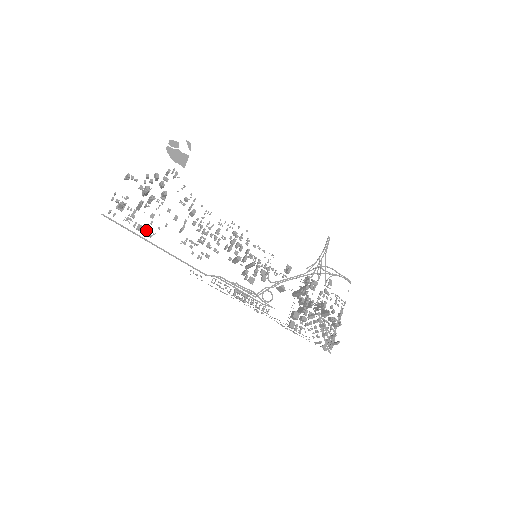
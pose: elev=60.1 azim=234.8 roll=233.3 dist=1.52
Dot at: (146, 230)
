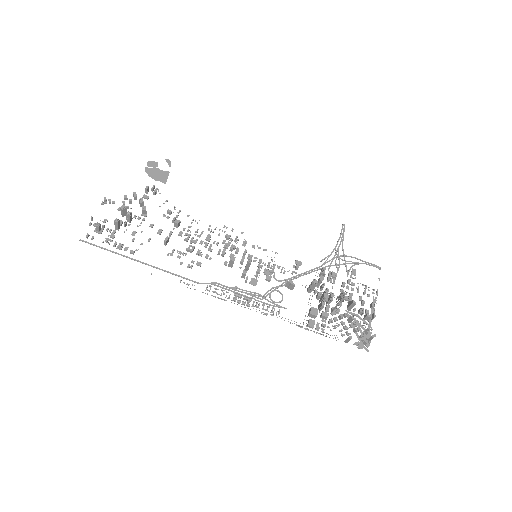
Dot at: occluded
